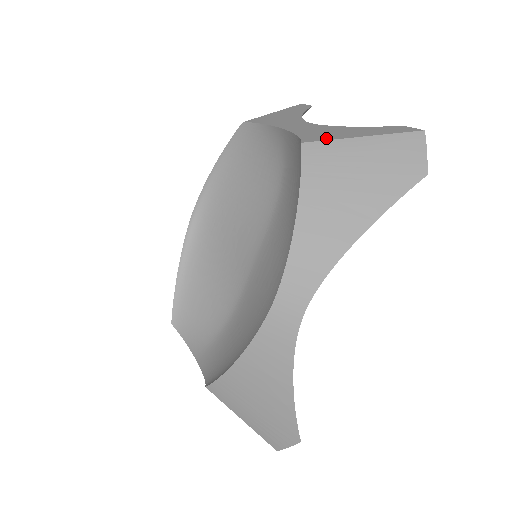
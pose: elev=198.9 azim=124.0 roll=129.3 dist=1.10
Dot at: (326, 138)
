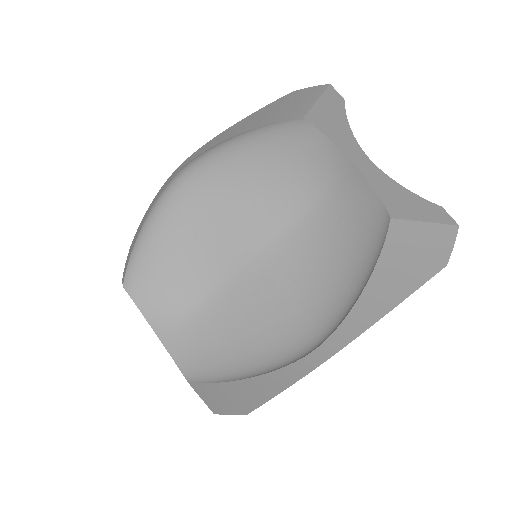
Dot at: (404, 214)
